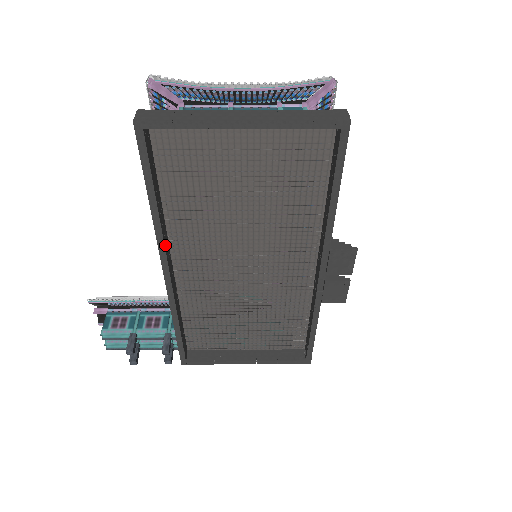
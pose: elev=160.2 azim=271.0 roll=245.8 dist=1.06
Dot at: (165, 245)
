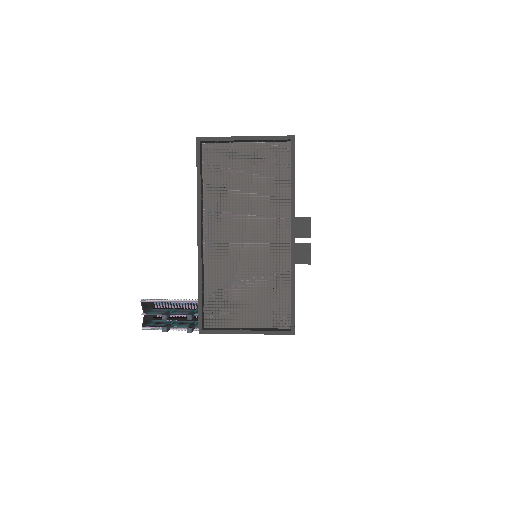
Dot at: (201, 215)
